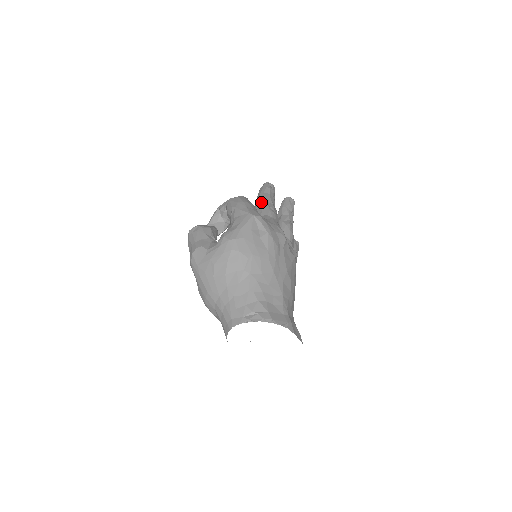
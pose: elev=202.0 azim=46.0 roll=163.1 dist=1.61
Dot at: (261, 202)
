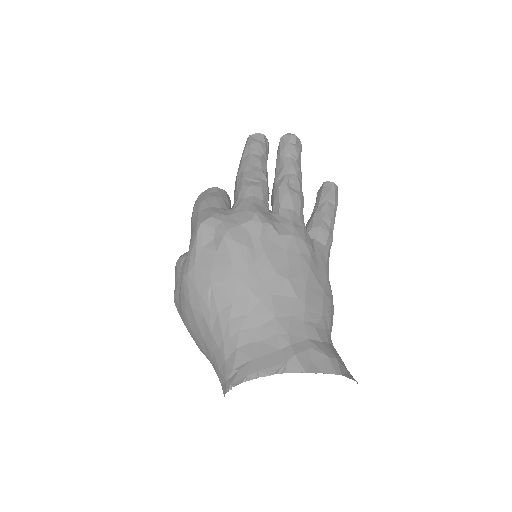
Dot at: (236, 178)
